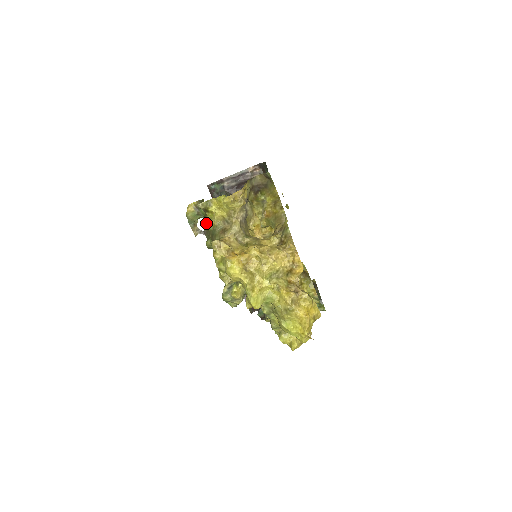
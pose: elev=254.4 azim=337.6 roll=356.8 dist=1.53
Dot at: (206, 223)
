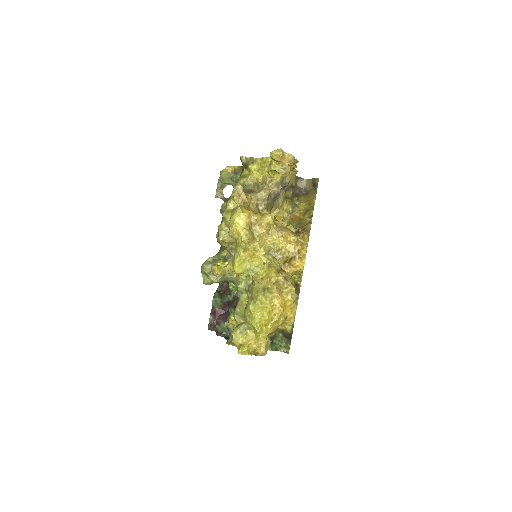
Dot at: occluded
